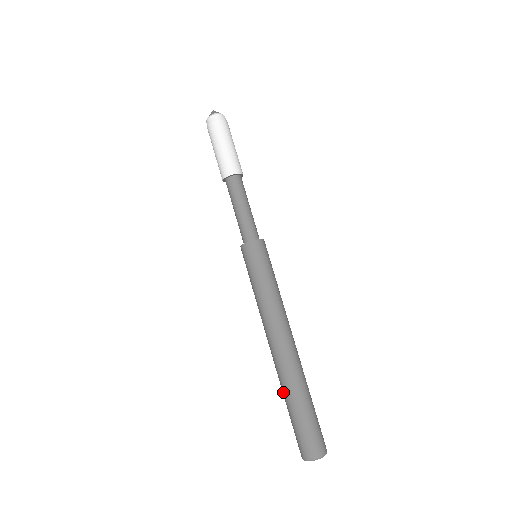
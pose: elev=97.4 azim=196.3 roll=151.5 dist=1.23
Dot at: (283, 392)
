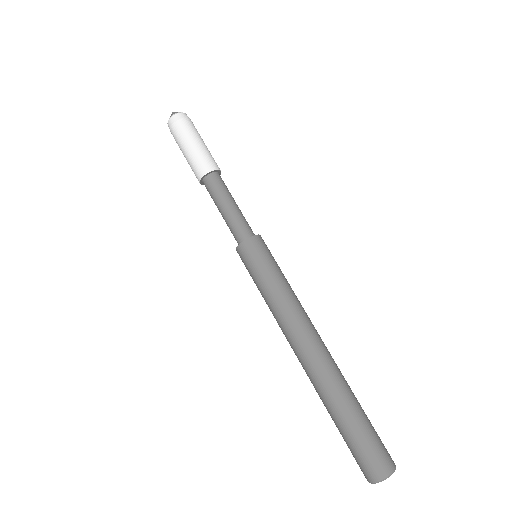
Dot at: (327, 405)
